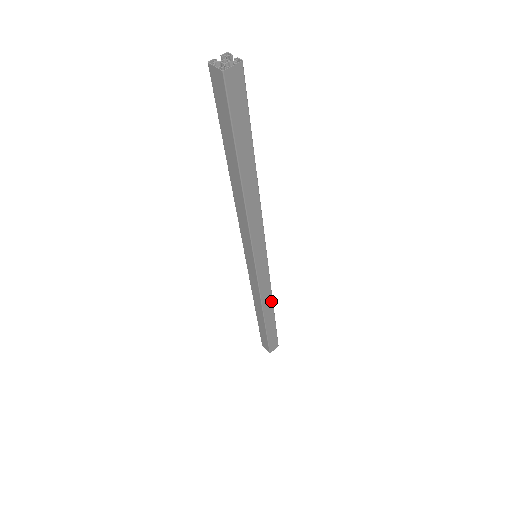
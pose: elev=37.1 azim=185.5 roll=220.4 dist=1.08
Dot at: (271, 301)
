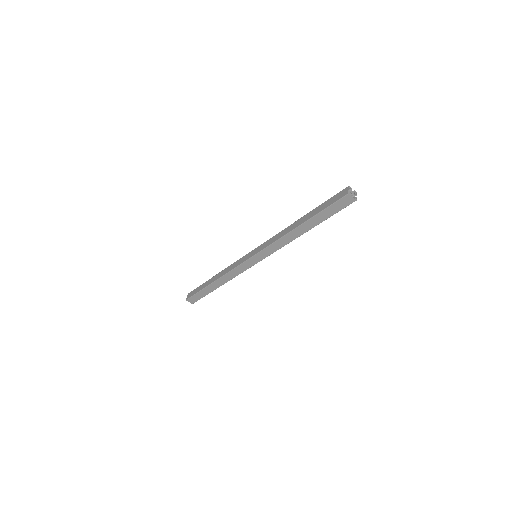
Dot at: (228, 280)
